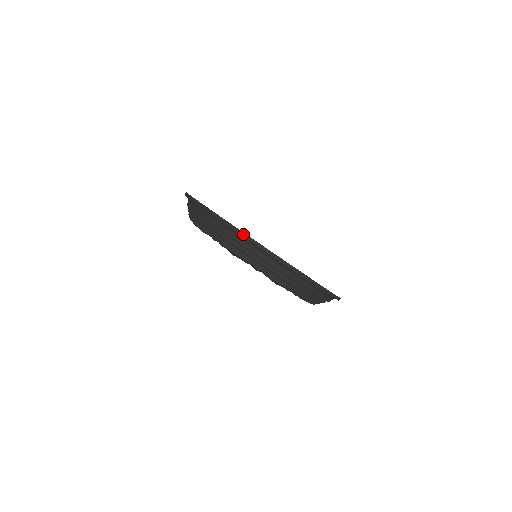
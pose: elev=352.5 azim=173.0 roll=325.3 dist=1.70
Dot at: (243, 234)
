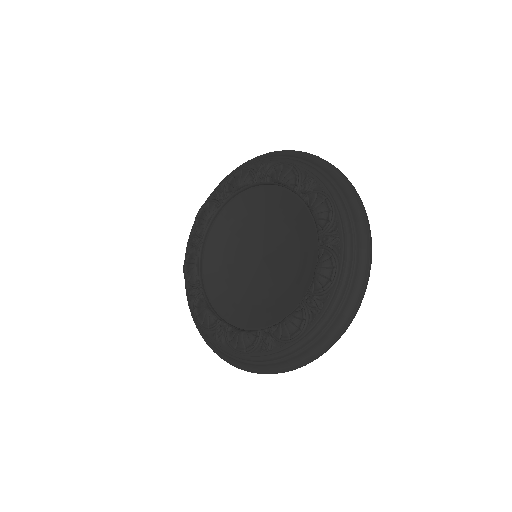
Dot at: occluded
